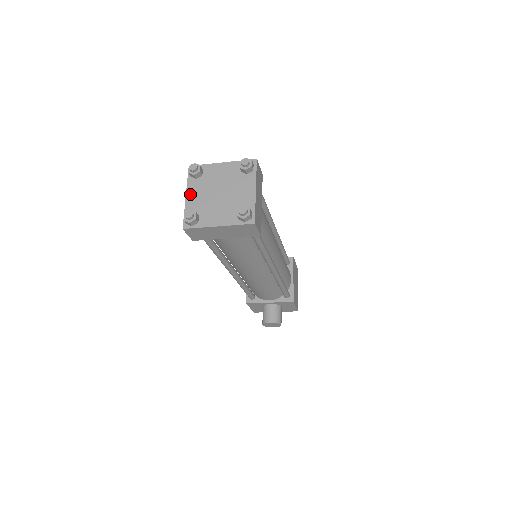
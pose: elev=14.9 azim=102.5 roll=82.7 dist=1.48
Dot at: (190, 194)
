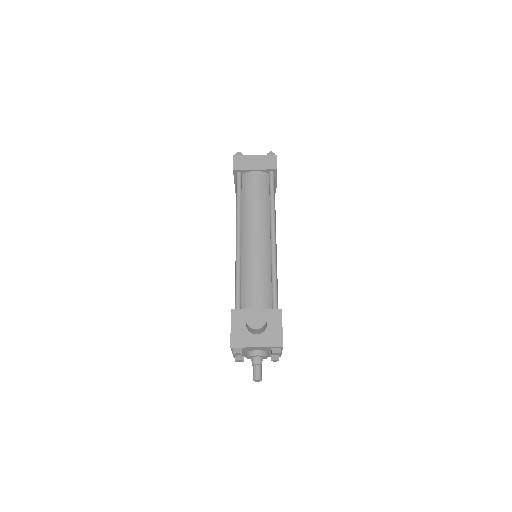
Dot at: occluded
